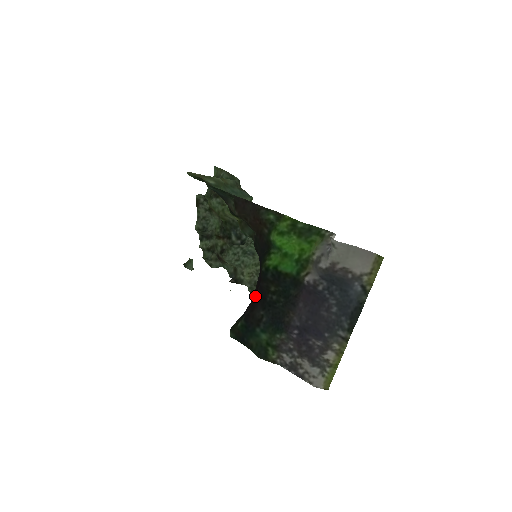
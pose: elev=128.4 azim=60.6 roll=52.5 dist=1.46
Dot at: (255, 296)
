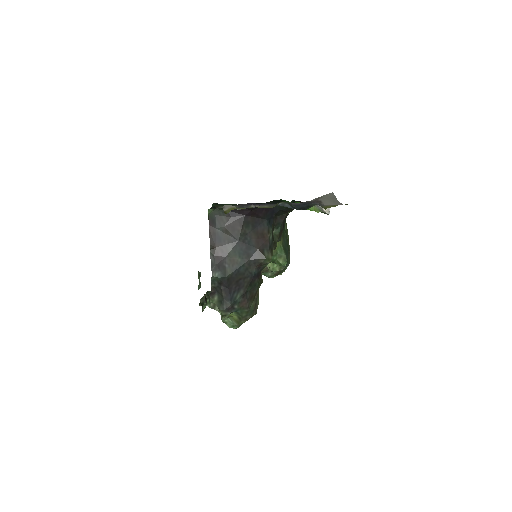
Dot at: (249, 213)
